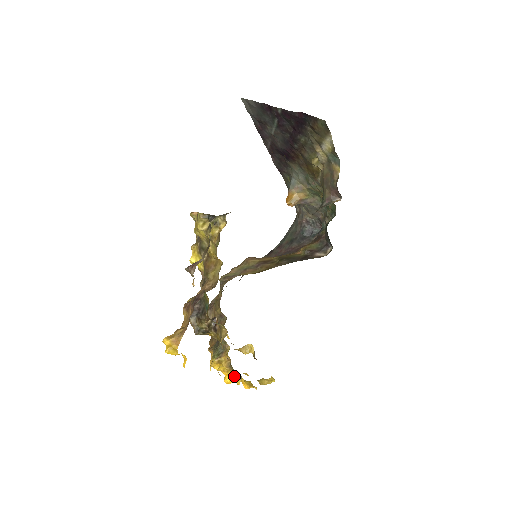
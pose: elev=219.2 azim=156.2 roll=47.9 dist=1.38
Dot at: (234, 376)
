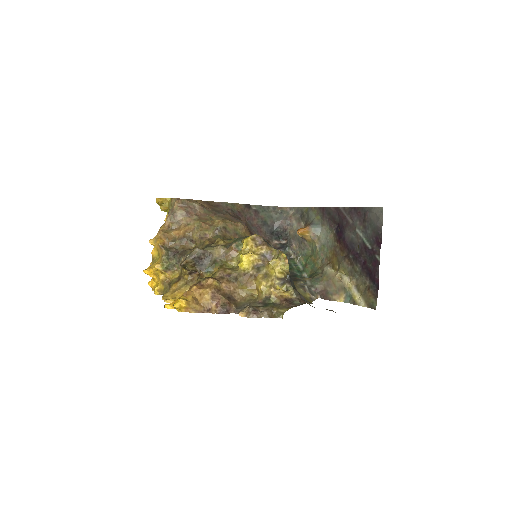
Dot at: (154, 277)
